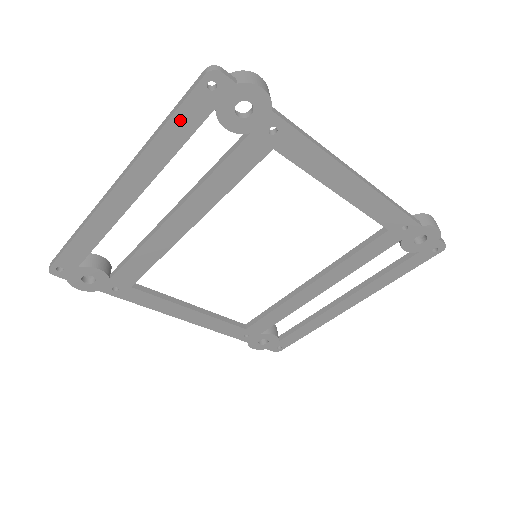
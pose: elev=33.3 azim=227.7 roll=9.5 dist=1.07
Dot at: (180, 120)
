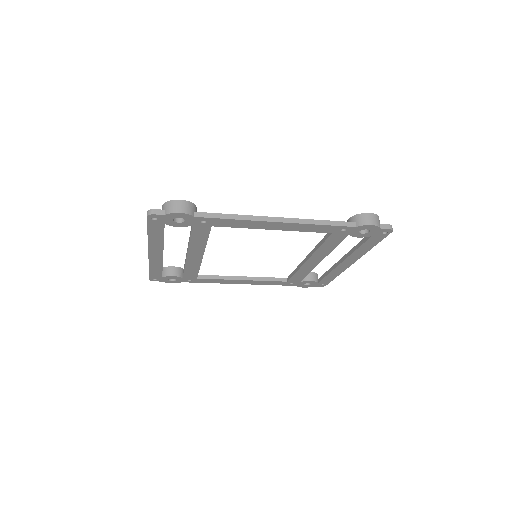
Dot at: (153, 230)
